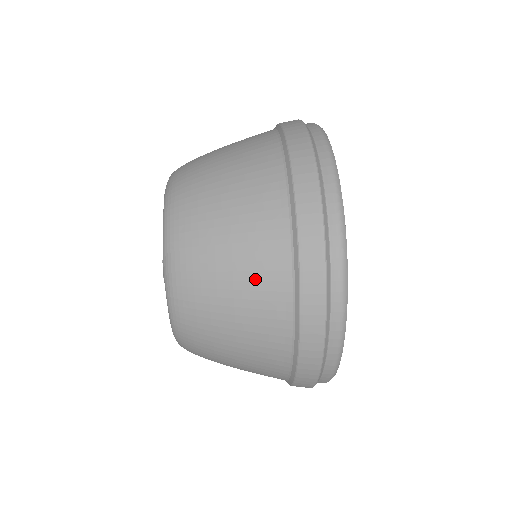
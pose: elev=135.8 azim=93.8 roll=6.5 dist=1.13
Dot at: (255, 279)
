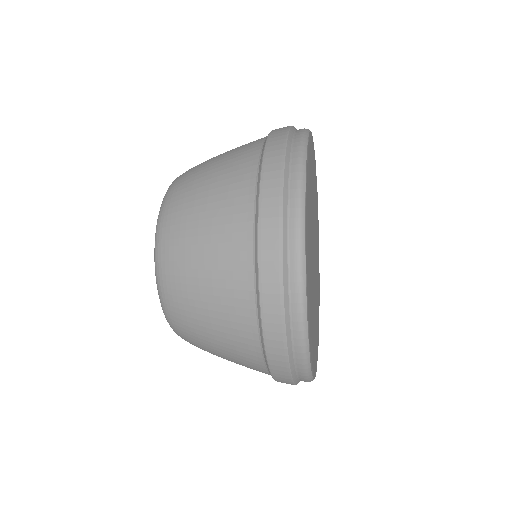
Dot at: occluded
